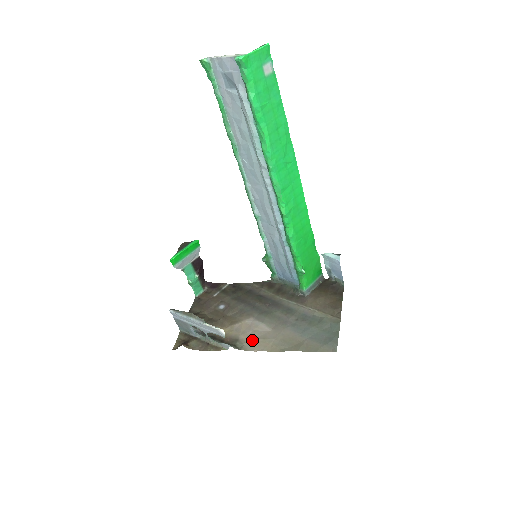
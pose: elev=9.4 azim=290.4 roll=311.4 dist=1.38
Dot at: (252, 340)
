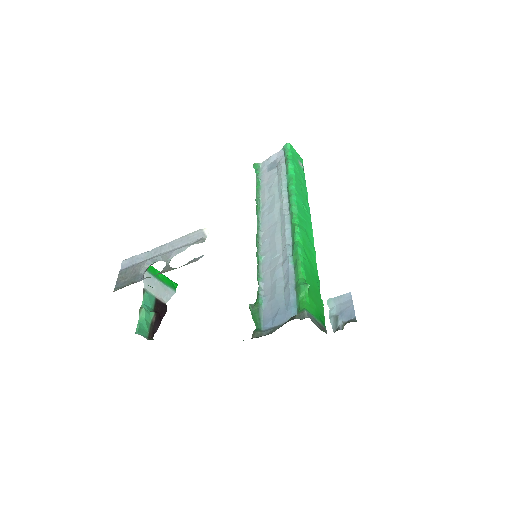
Dot at: occluded
